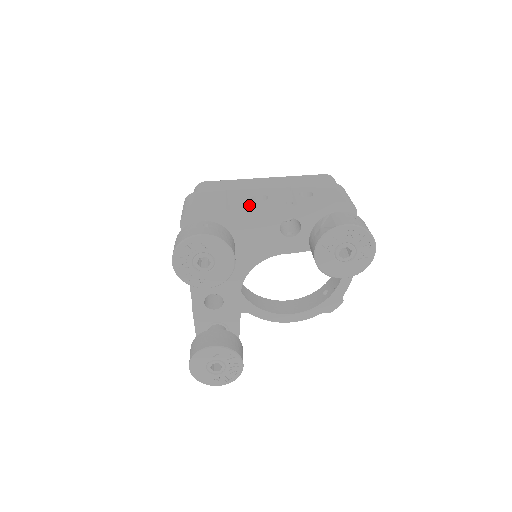
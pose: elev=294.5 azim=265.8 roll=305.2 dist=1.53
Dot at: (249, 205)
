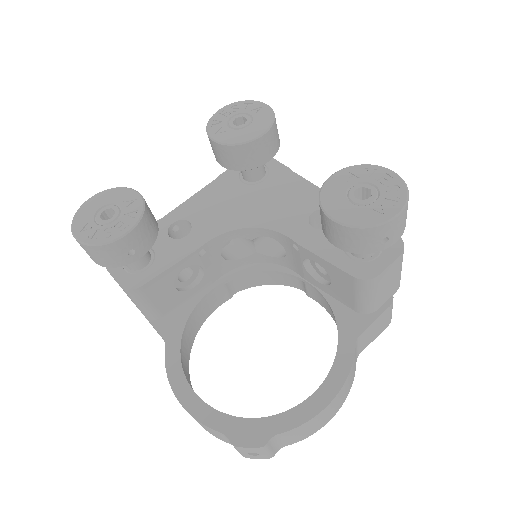
Dot at: occluded
